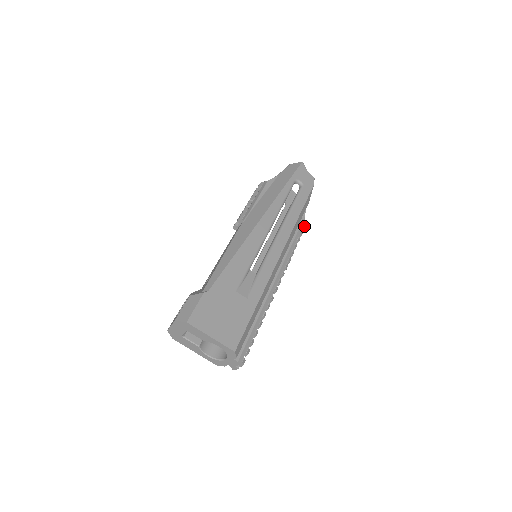
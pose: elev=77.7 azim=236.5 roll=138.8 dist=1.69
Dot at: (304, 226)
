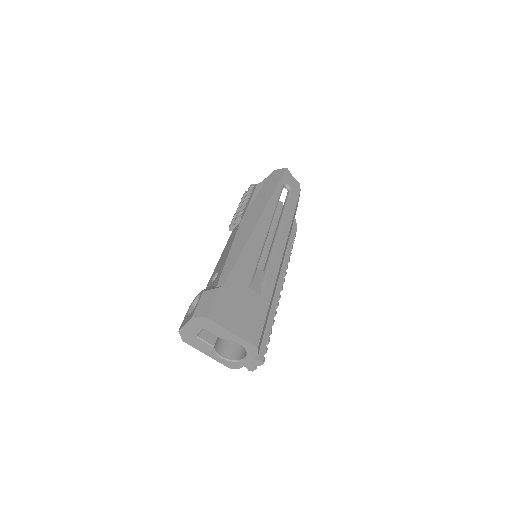
Dot at: (296, 228)
